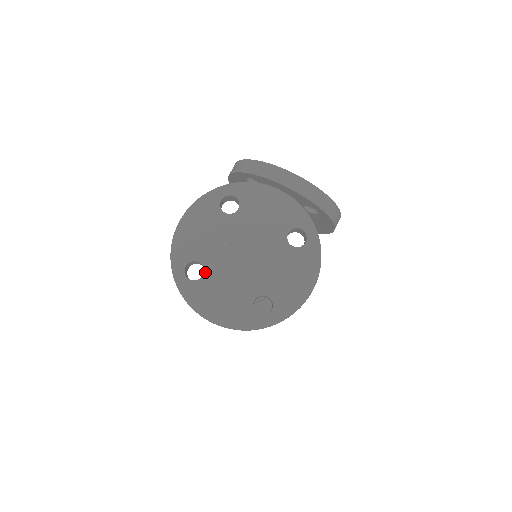
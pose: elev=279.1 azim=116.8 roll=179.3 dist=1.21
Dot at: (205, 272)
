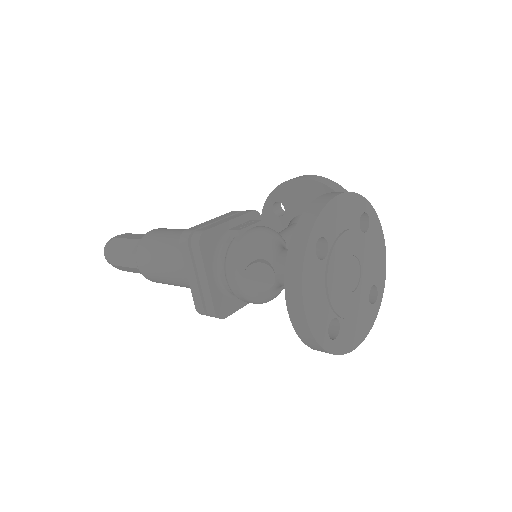
Dot at: (326, 258)
